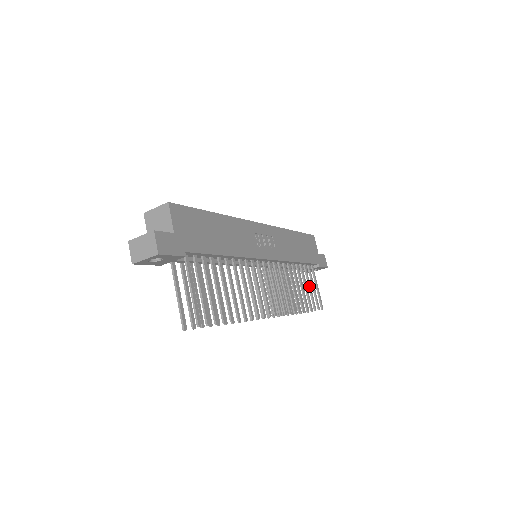
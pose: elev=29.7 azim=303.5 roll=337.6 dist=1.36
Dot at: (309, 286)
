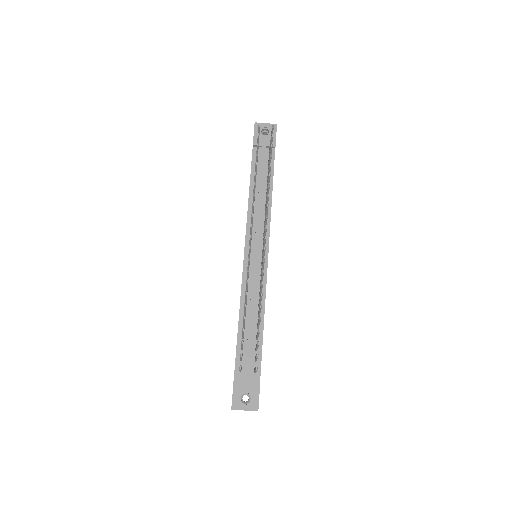
Dot at: occluded
